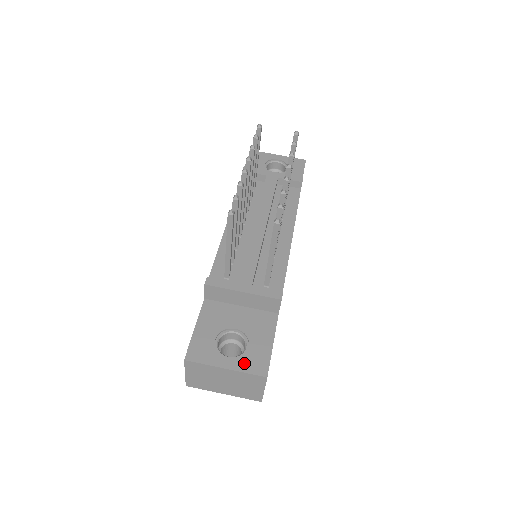
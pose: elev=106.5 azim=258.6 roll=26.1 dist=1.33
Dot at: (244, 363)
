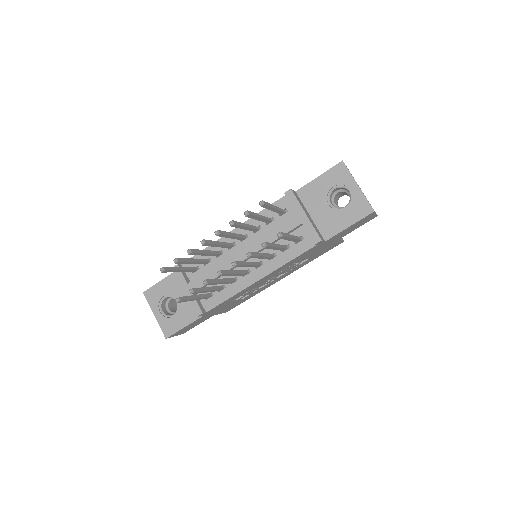
Dot at: (163, 322)
